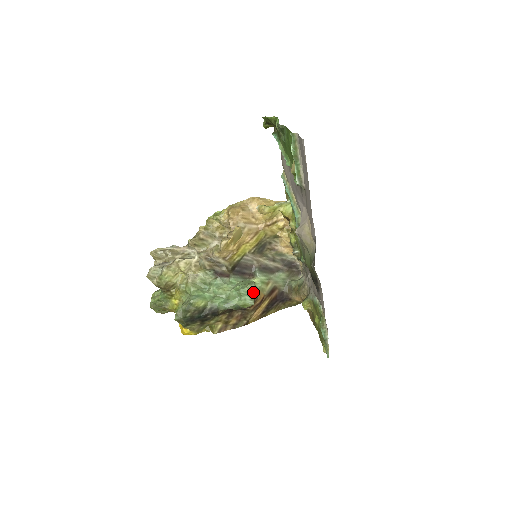
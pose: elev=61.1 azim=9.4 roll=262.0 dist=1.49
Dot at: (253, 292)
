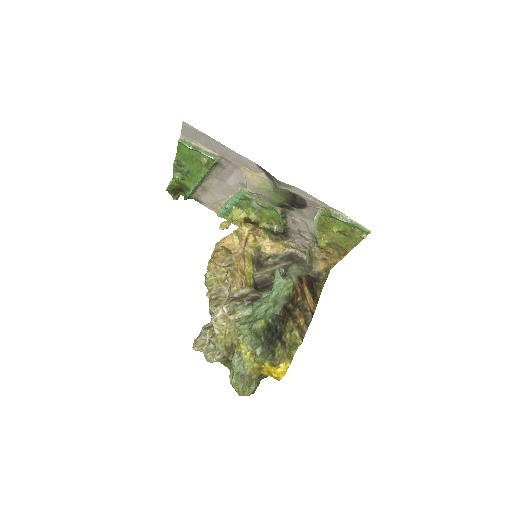
Dot at: (280, 268)
